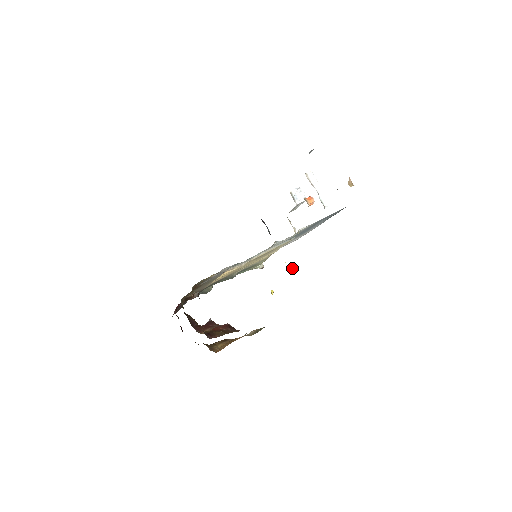
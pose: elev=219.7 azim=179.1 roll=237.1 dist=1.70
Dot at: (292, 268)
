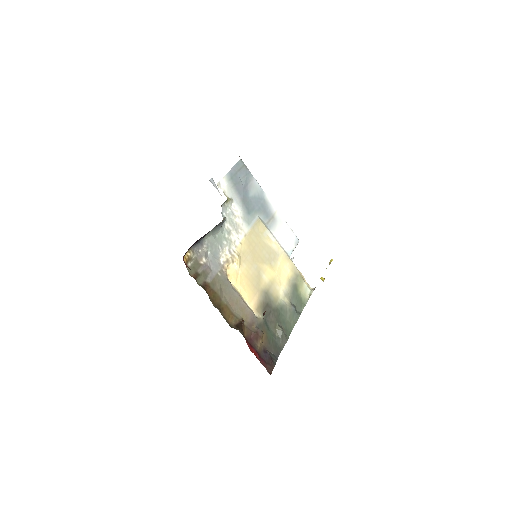
Dot at: (330, 263)
